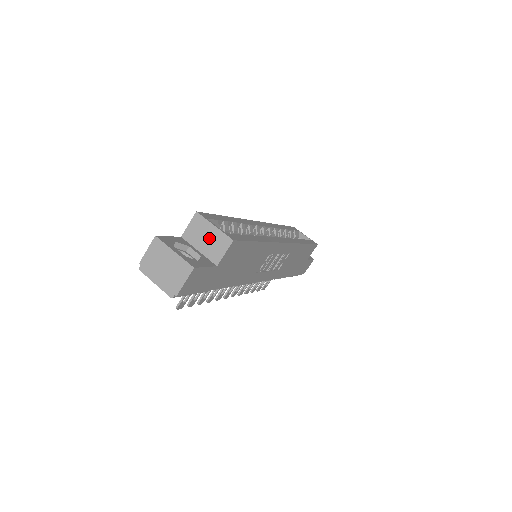
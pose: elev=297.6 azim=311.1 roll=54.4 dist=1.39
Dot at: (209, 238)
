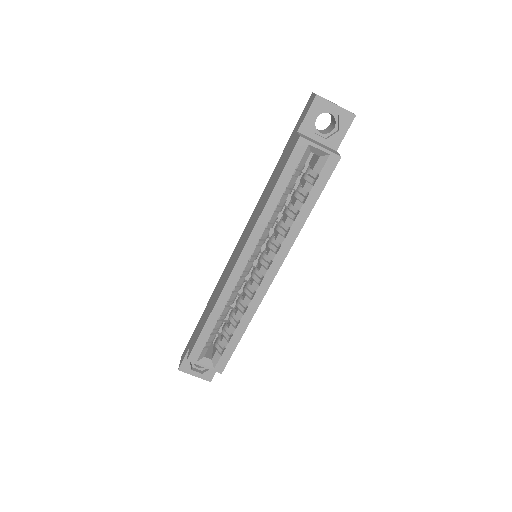
Dot at: occluded
